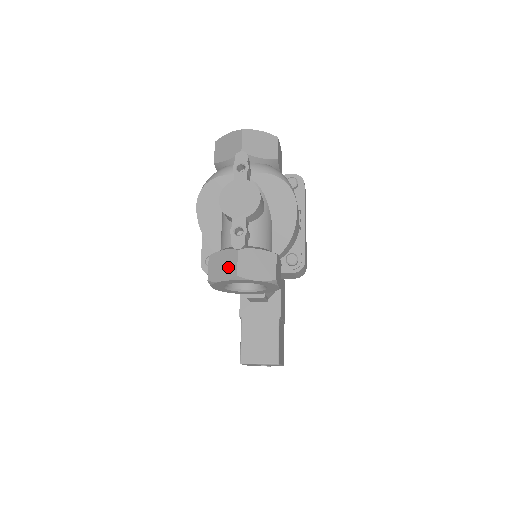
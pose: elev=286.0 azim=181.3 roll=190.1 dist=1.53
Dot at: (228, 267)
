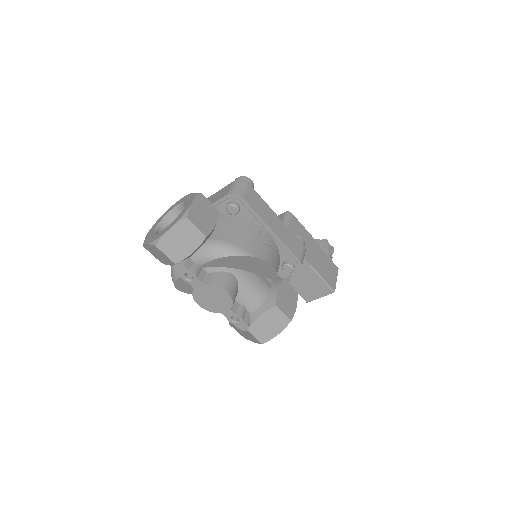
Dot at: (251, 337)
